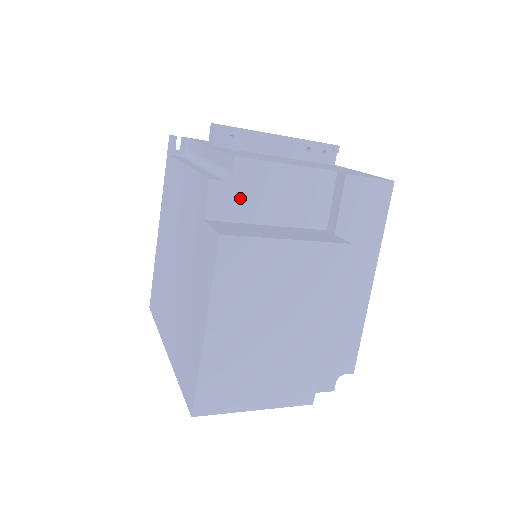
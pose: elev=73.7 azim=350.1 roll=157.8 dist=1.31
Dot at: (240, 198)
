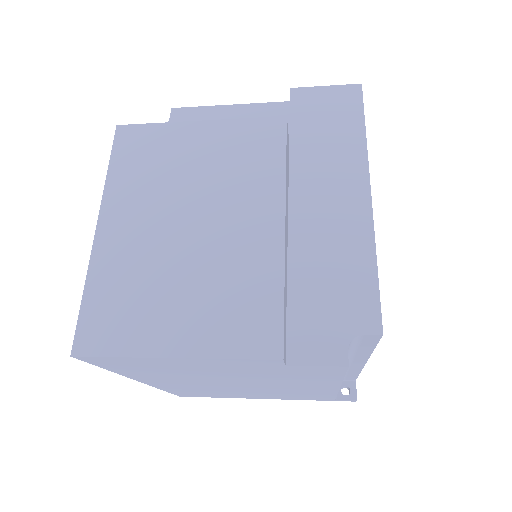
Dot at: occluded
